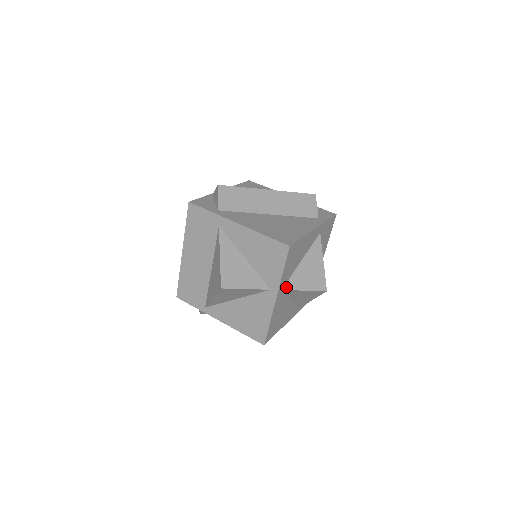
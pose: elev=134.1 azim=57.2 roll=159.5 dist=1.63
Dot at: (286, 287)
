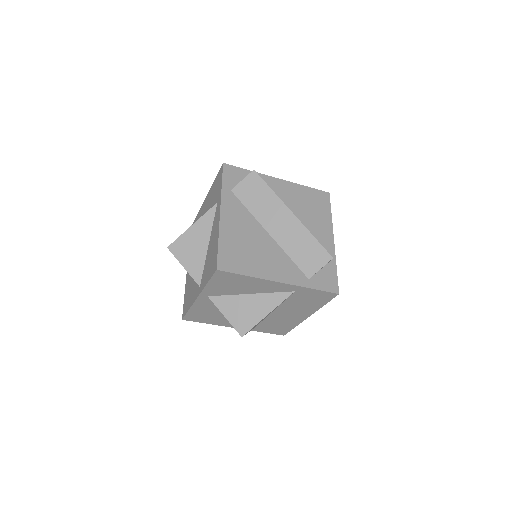
Dot at: (214, 298)
